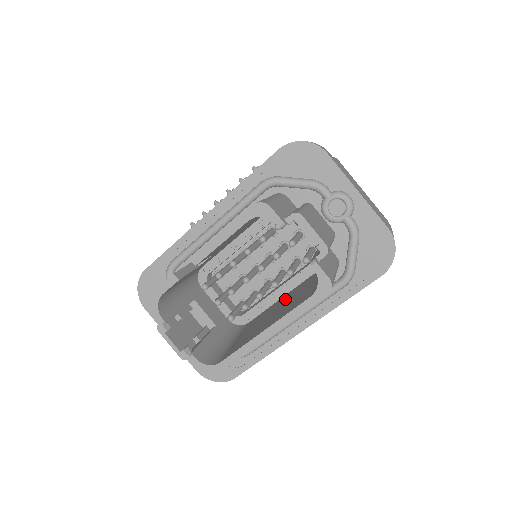
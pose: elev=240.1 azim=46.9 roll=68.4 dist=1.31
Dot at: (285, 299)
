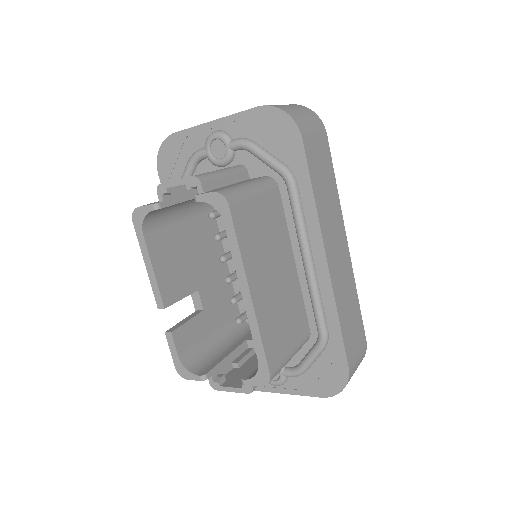
Dot at: occluded
